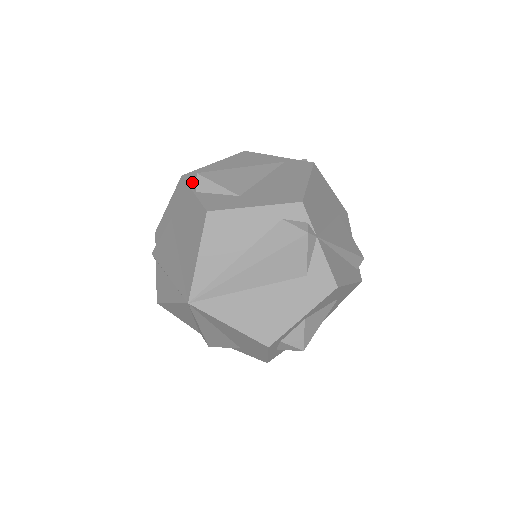
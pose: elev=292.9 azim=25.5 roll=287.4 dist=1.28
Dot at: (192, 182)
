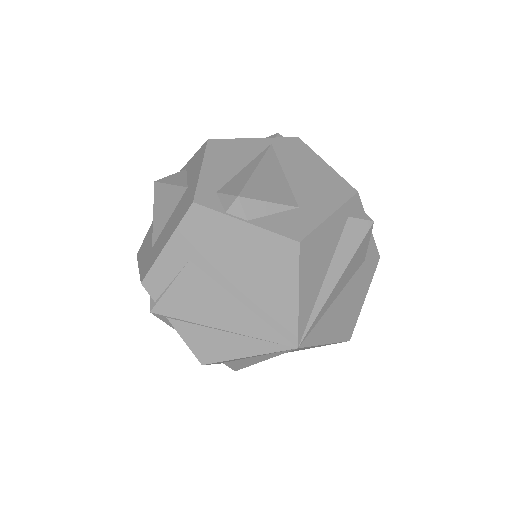
Dot at: (231, 209)
